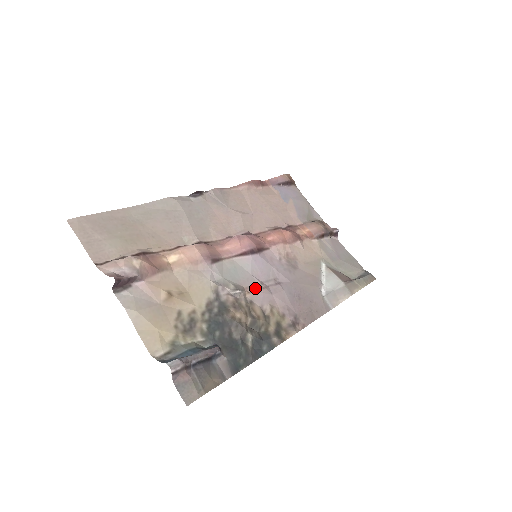
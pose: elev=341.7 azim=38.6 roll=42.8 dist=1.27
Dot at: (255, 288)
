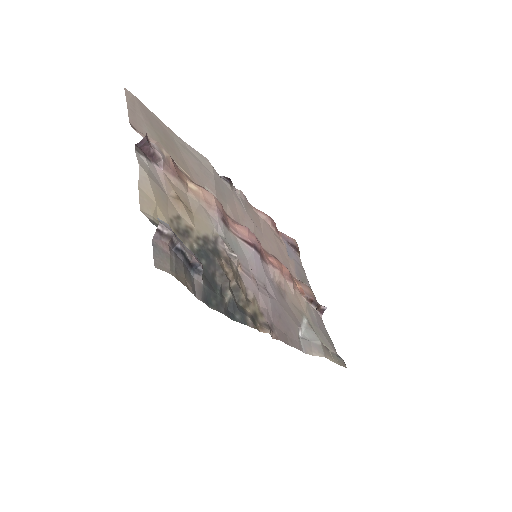
Dot at: (247, 272)
